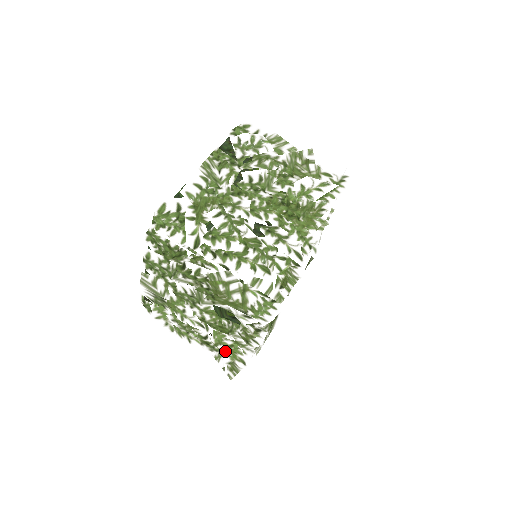
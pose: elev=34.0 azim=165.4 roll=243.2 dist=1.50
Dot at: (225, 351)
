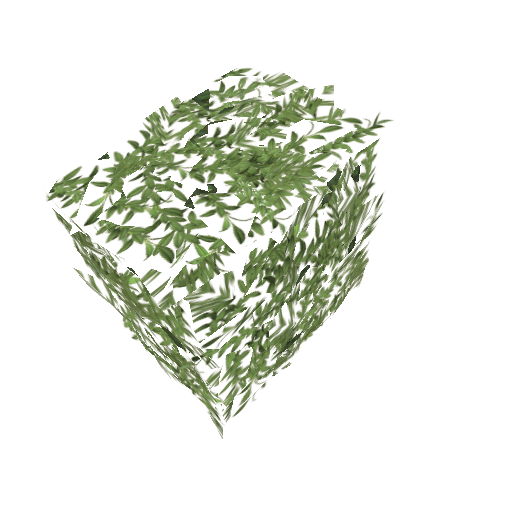
Dot at: (195, 394)
